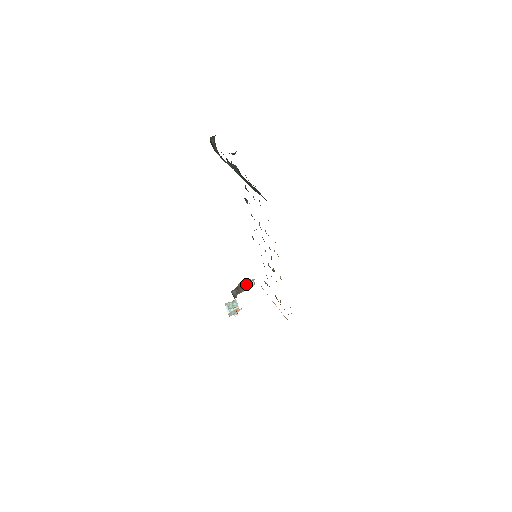
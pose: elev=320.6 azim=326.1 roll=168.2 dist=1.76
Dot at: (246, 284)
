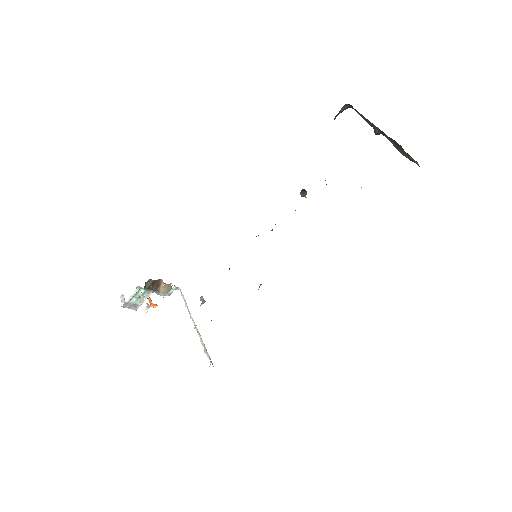
Dot at: (165, 287)
